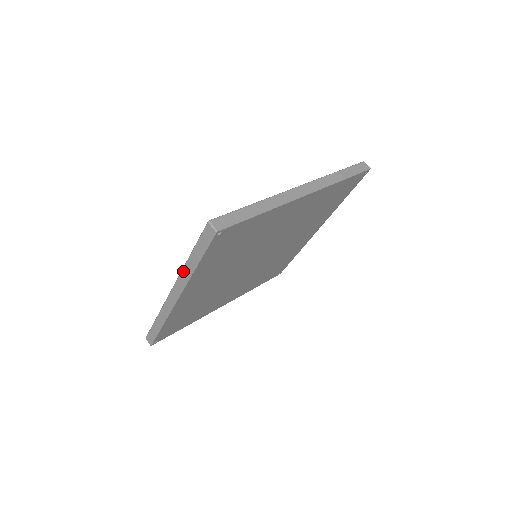
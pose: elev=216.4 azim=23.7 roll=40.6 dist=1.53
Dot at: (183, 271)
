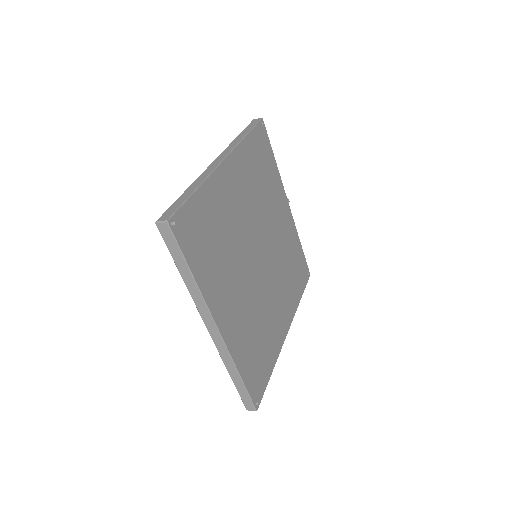
Dot at: (192, 296)
